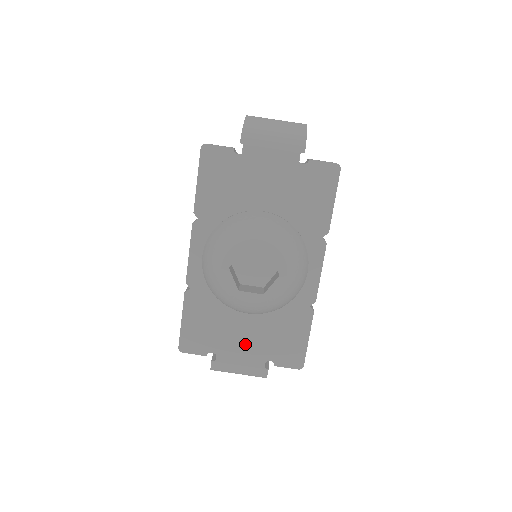
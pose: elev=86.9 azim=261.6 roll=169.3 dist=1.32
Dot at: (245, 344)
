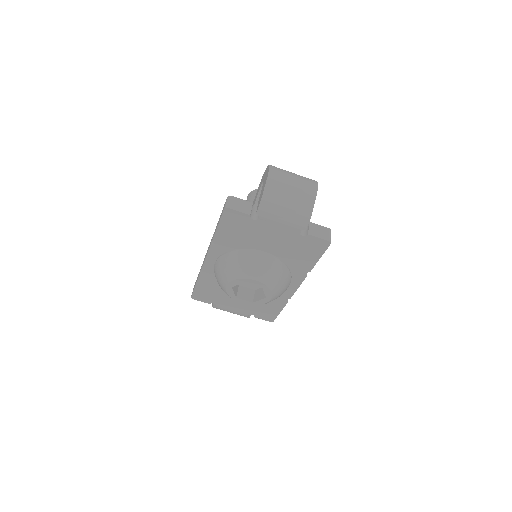
Dot at: (237, 305)
